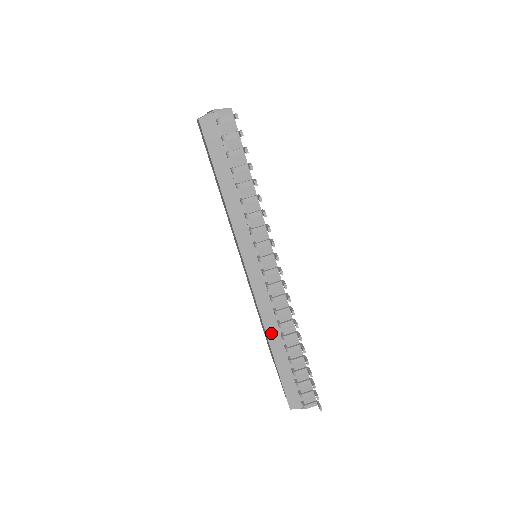
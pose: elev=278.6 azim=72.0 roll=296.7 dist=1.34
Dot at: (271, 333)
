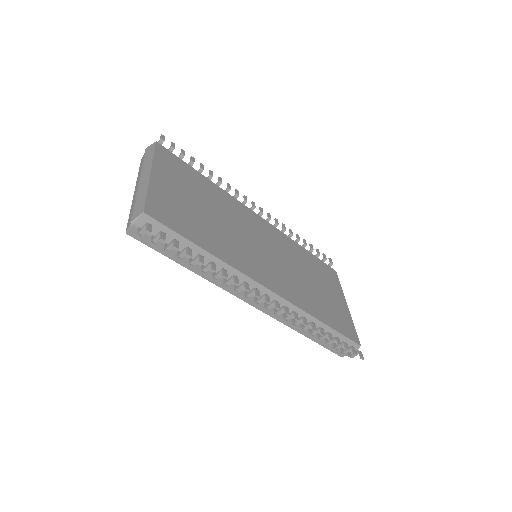
Dot at: (293, 326)
